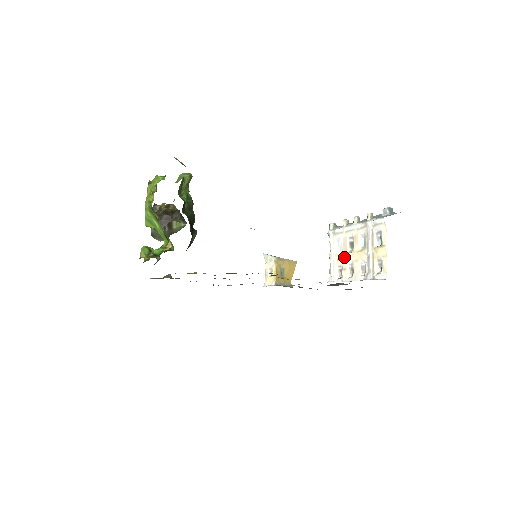
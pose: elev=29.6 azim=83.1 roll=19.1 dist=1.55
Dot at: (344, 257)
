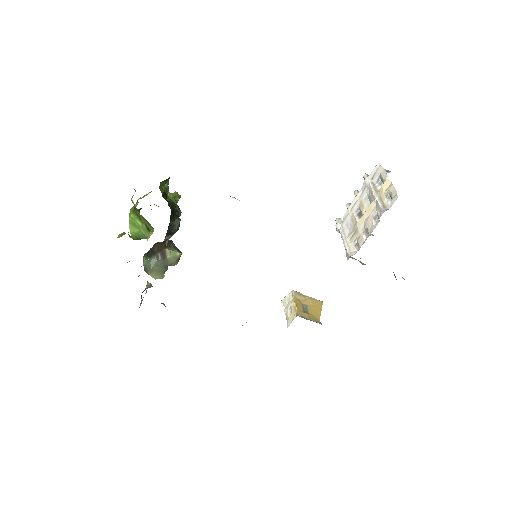
Dot at: (355, 229)
